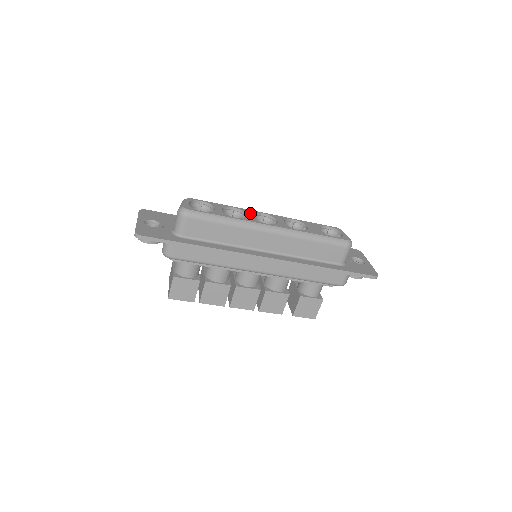
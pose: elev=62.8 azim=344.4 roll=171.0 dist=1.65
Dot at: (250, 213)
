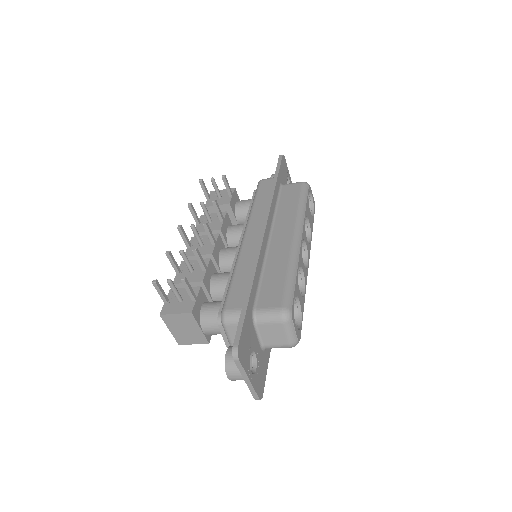
Dot at: (302, 262)
